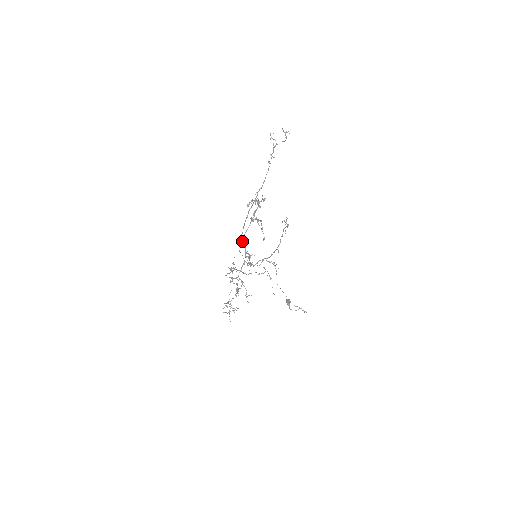
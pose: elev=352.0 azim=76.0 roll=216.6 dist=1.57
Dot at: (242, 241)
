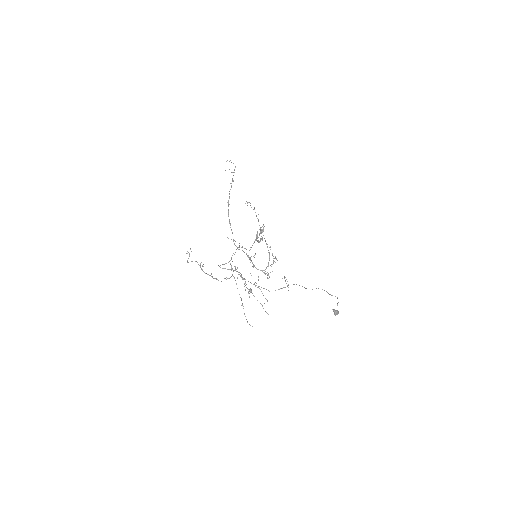
Dot at: (234, 243)
